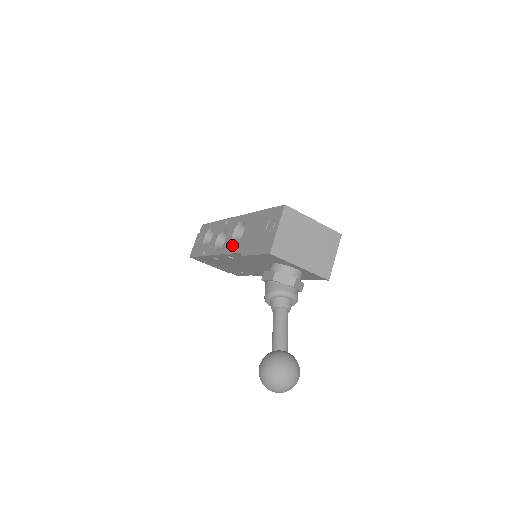
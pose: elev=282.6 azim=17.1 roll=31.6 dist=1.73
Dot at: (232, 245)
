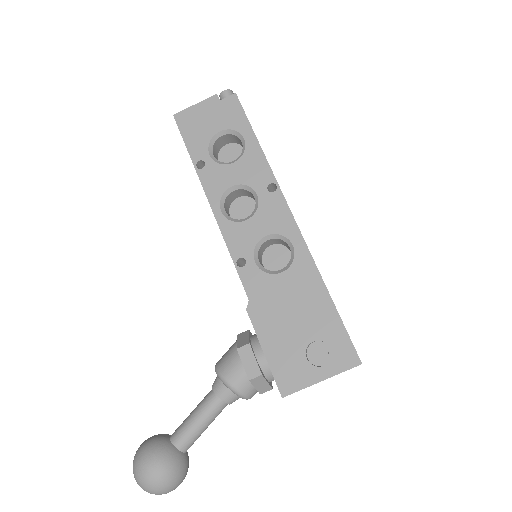
Dot at: (248, 258)
